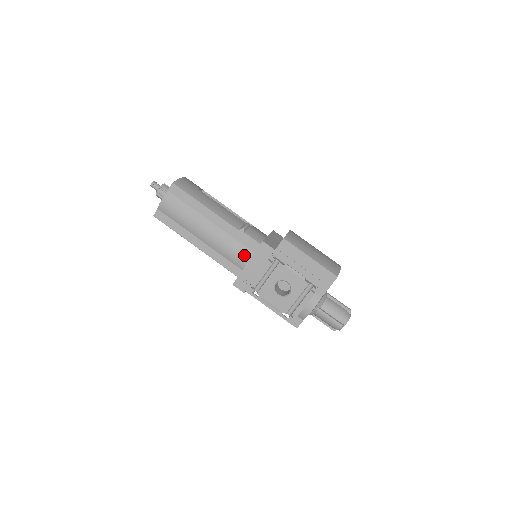
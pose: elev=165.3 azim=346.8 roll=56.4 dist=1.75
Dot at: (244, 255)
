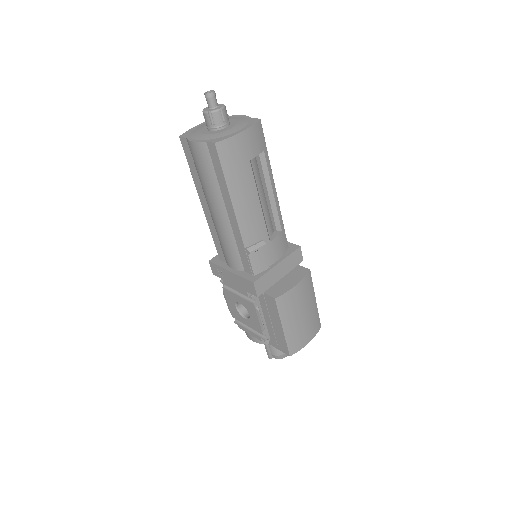
Dot at: (234, 263)
